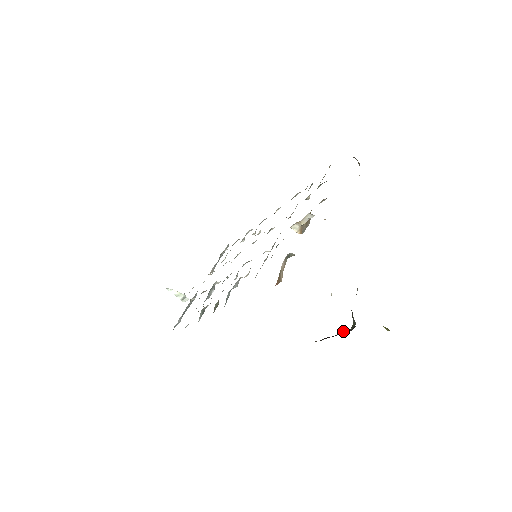
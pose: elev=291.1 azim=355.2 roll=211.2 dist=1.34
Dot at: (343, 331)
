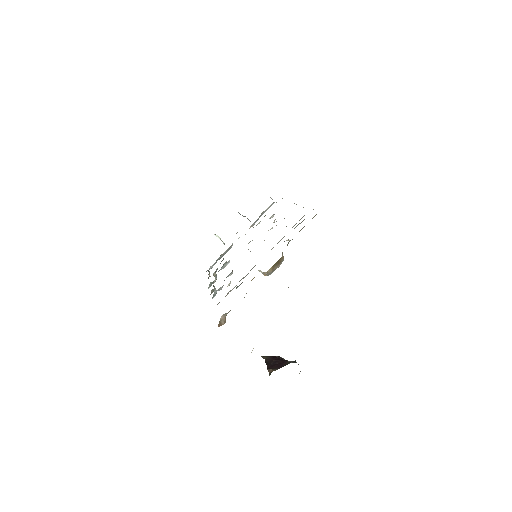
Dot at: (269, 369)
